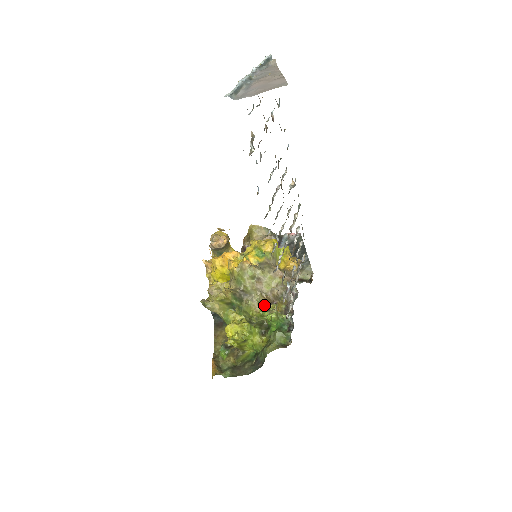
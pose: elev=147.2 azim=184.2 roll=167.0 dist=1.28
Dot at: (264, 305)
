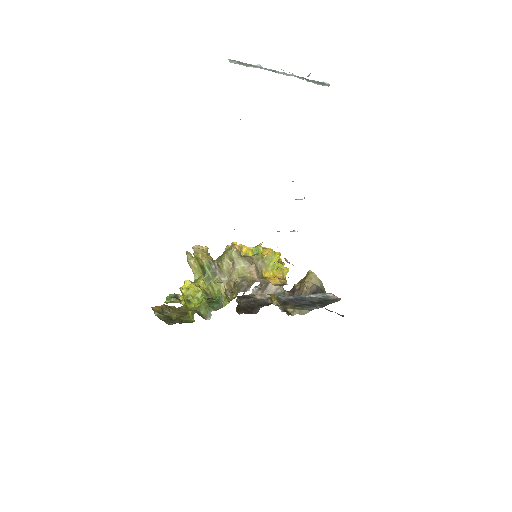
Dot at: (226, 290)
